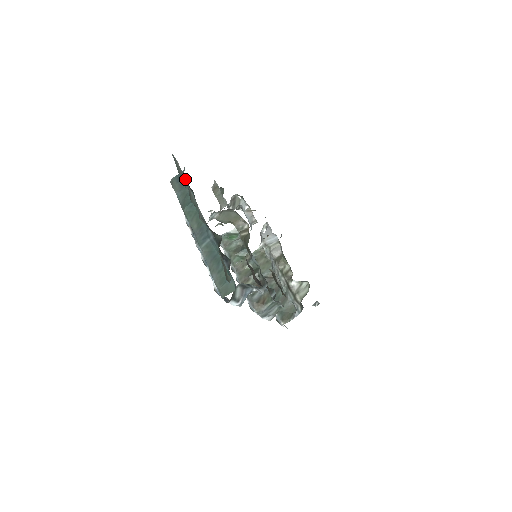
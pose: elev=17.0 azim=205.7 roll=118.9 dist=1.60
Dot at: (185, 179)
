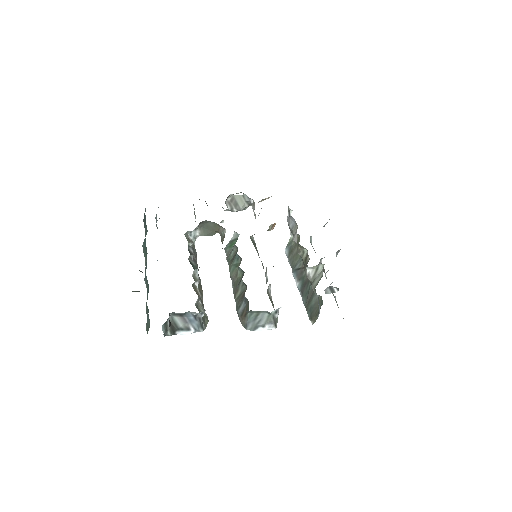
Dot at: occluded
